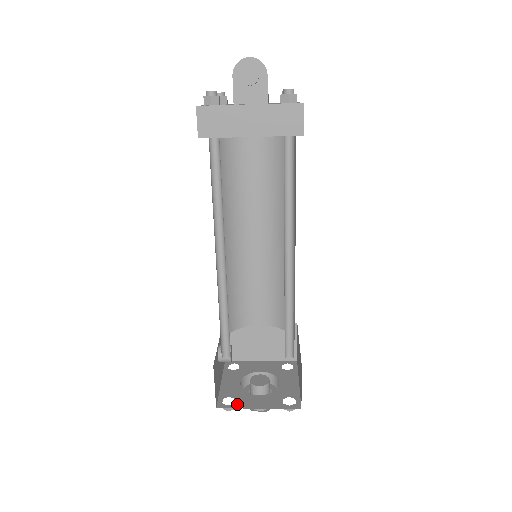
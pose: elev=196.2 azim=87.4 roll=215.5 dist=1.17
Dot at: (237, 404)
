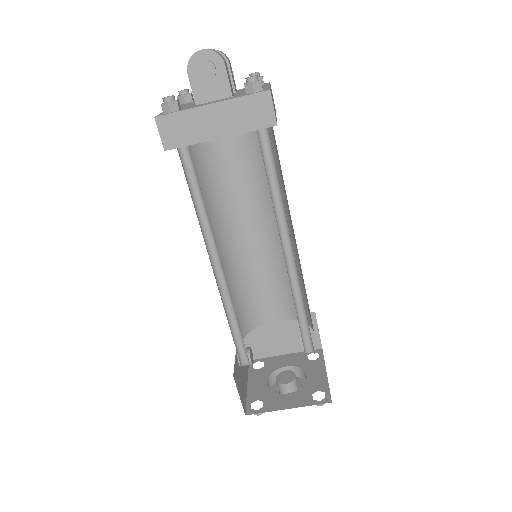
Dot at: (266, 407)
